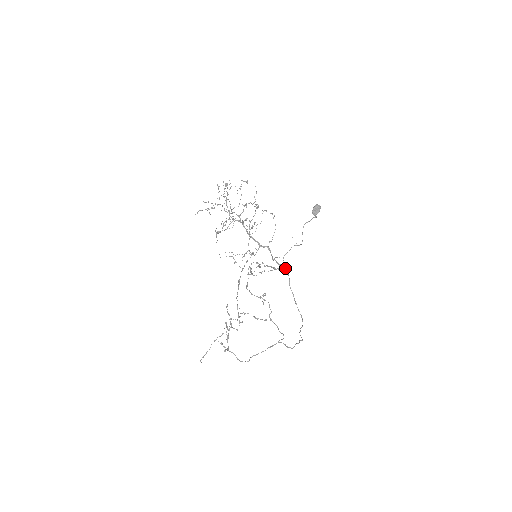
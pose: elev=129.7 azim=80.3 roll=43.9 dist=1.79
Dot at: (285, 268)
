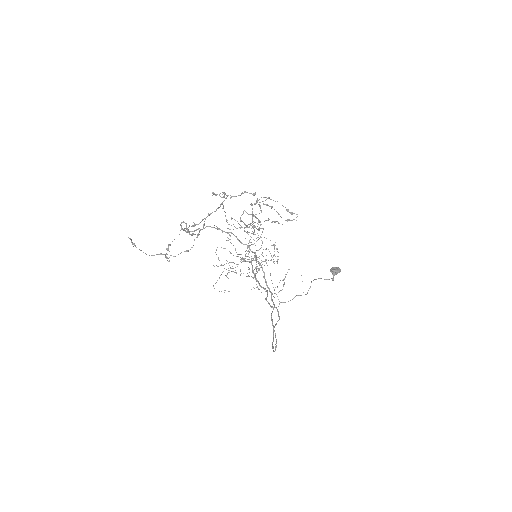
Dot at: (292, 220)
